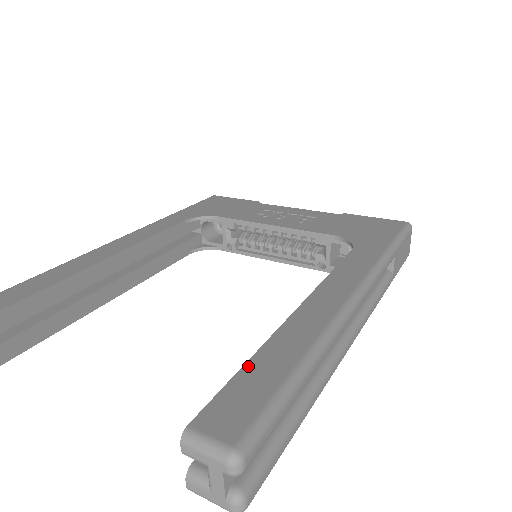
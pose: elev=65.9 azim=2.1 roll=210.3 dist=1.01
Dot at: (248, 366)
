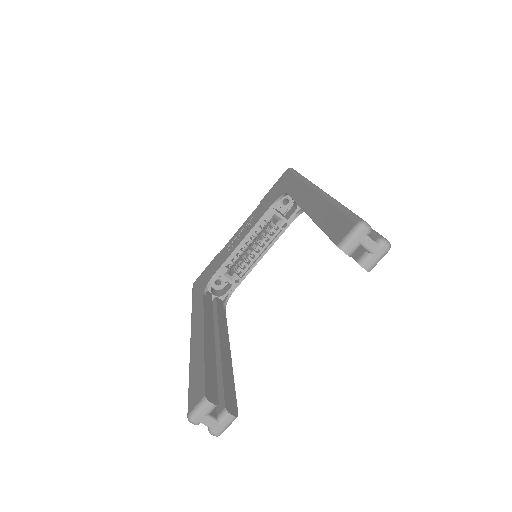
Dot at: (323, 228)
